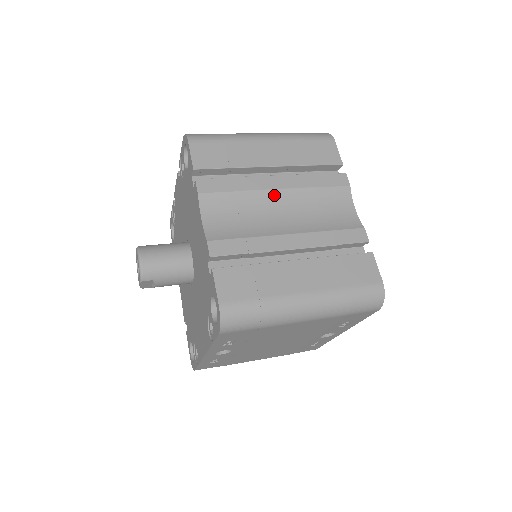
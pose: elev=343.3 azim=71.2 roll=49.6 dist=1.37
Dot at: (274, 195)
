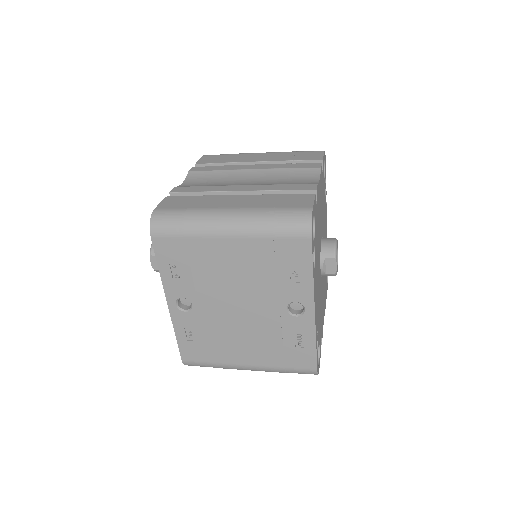
Dot at: (247, 172)
